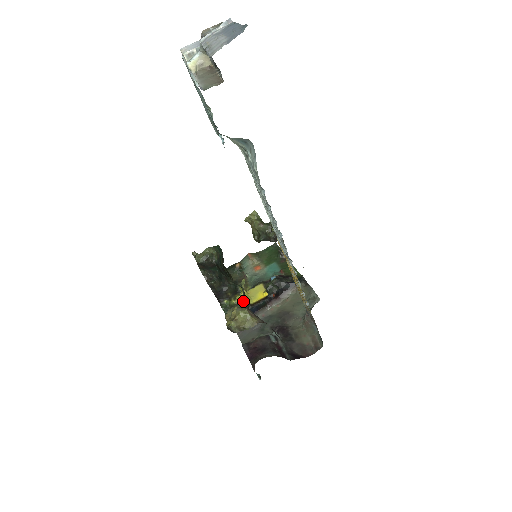
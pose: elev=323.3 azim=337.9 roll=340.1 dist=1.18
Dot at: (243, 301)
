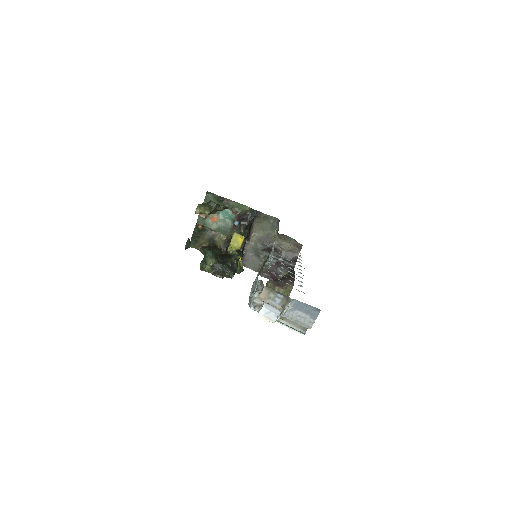
Dot at: occluded
